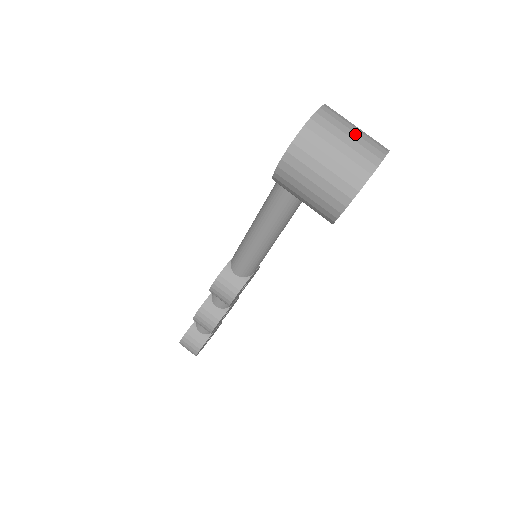
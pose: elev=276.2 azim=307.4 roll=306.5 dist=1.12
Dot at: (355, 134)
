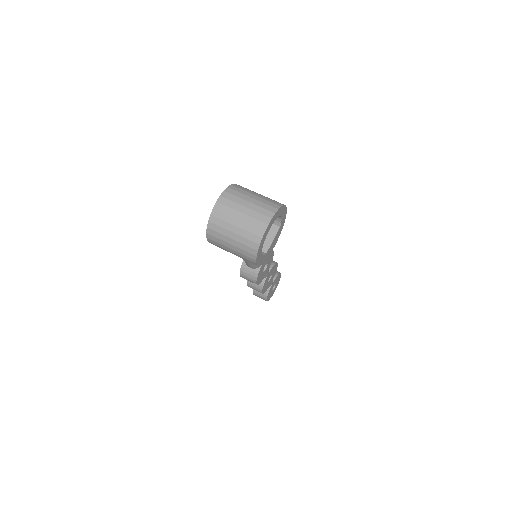
Dot at: (244, 215)
